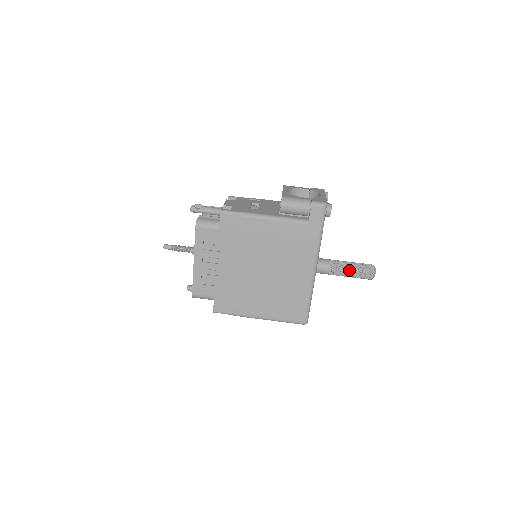
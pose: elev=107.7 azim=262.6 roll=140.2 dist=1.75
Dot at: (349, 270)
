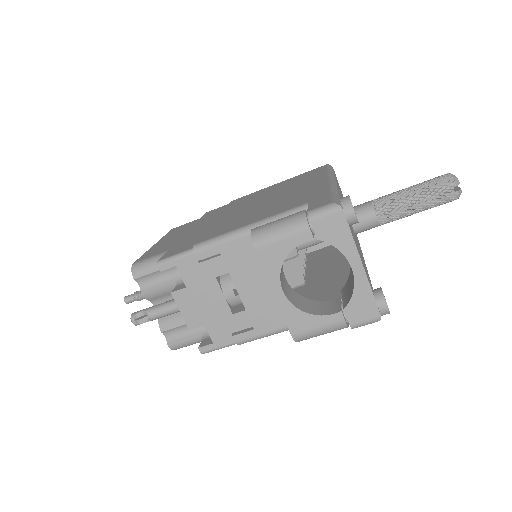
Dot at: occluded
